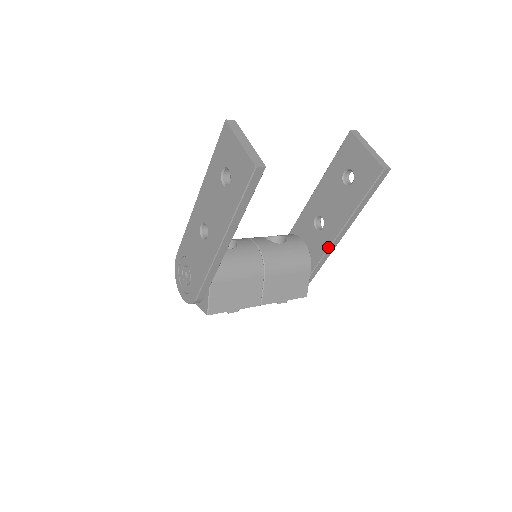
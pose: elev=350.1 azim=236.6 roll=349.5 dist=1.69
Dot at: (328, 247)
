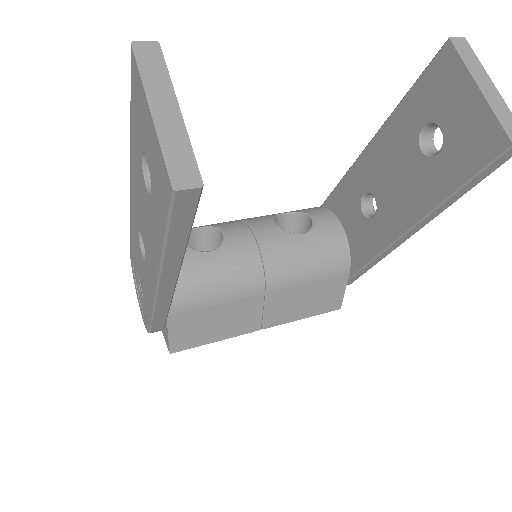
Dot at: (379, 251)
